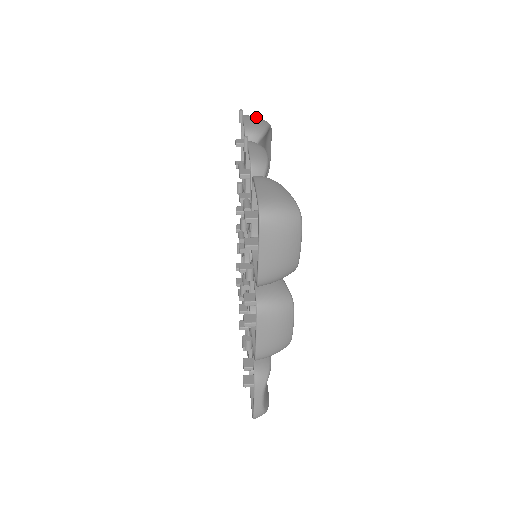
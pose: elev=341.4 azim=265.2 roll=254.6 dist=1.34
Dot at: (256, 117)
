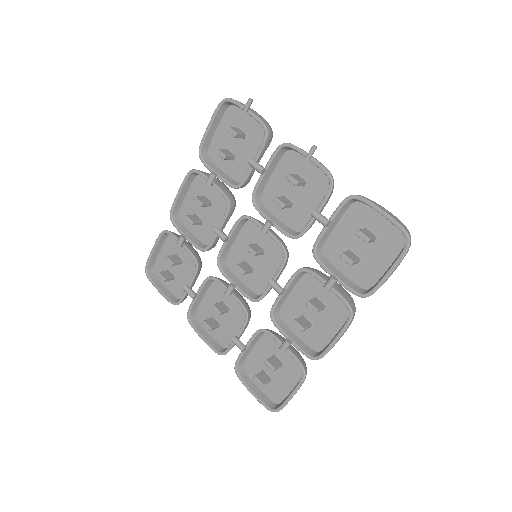
Dot at: occluded
